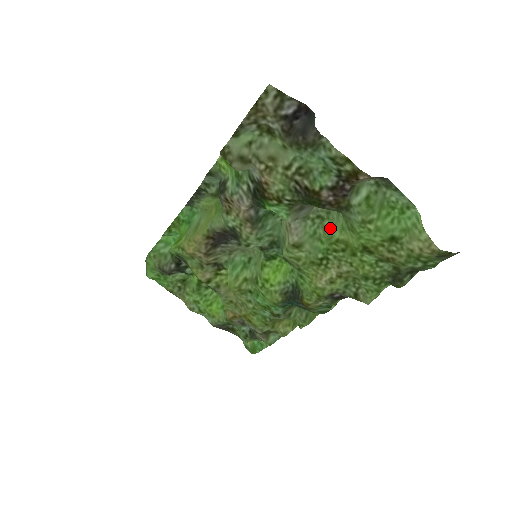
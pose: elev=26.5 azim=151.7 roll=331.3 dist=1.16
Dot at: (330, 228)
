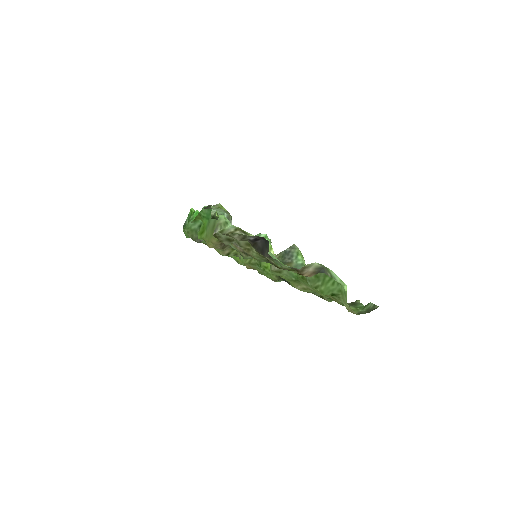
Dot at: occluded
